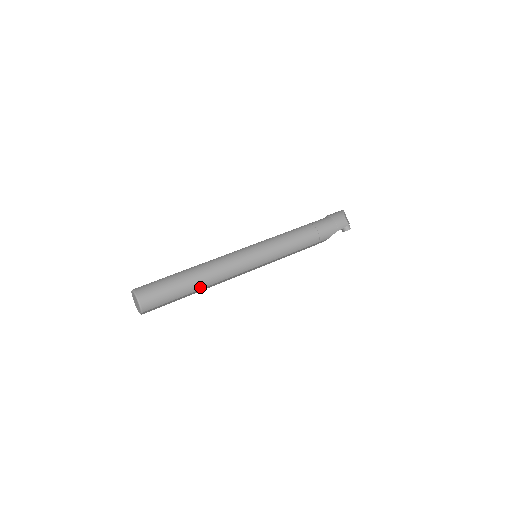
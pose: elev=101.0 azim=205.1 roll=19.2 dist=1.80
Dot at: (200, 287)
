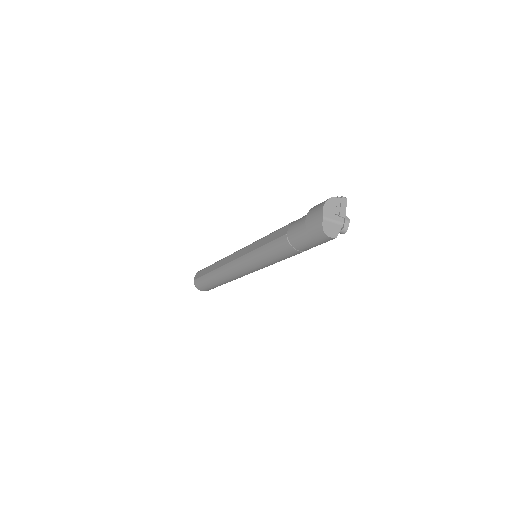
Dot at: occluded
